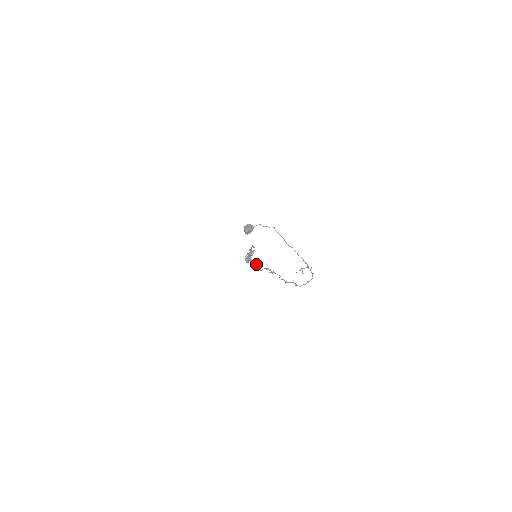
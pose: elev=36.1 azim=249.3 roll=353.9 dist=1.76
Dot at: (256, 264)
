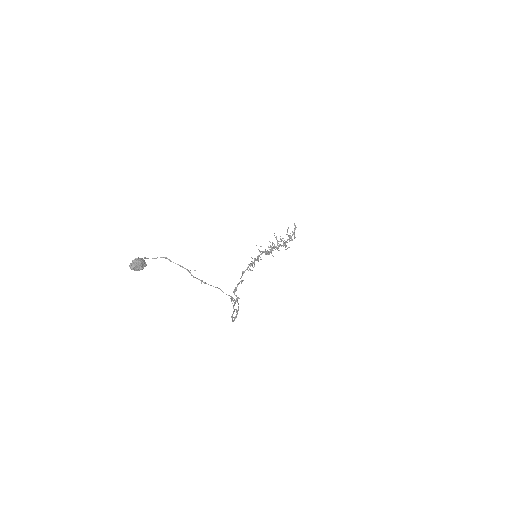
Dot at: (242, 272)
